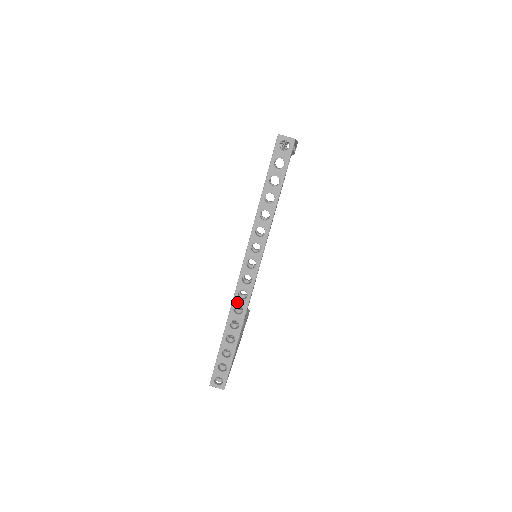
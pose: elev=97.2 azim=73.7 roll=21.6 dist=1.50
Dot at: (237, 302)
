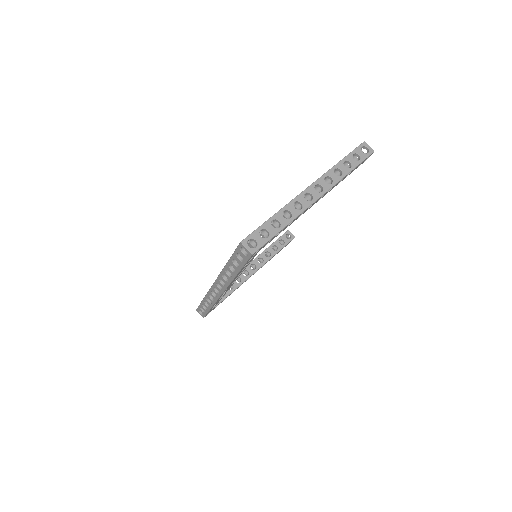
Dot at: (211, 294)
